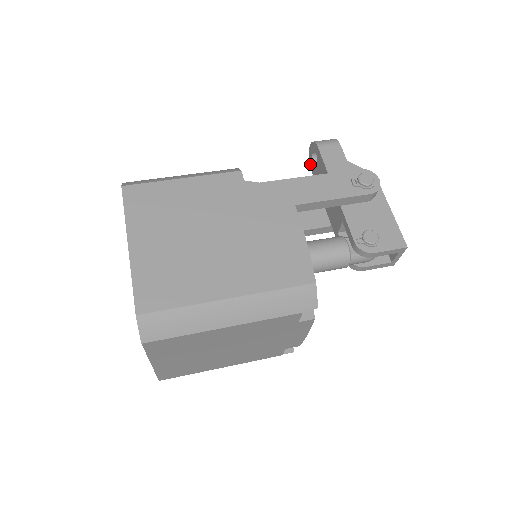
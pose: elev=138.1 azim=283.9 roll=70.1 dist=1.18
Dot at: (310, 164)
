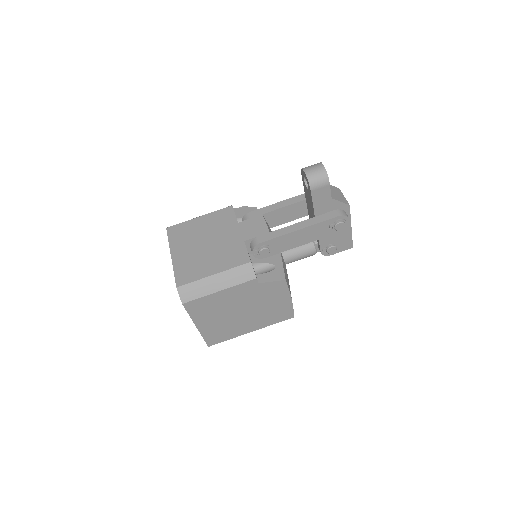
Dot at: (301, 173)
